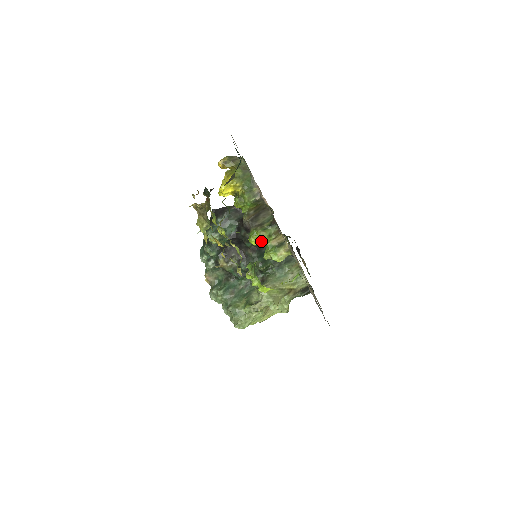
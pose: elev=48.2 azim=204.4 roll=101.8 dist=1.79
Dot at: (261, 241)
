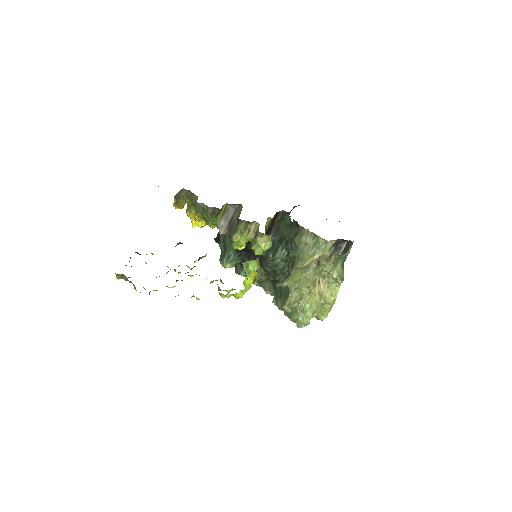
Dot at: (237, 244)
